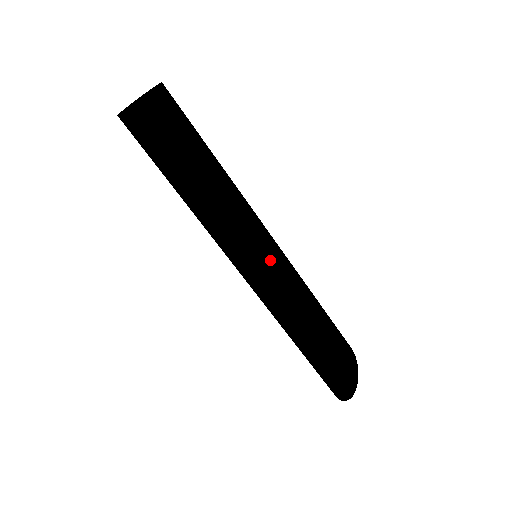
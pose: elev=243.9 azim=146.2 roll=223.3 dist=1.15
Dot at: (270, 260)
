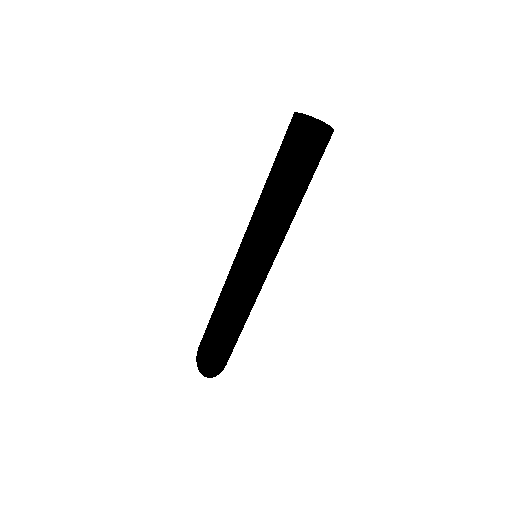
Dot at: occluded
